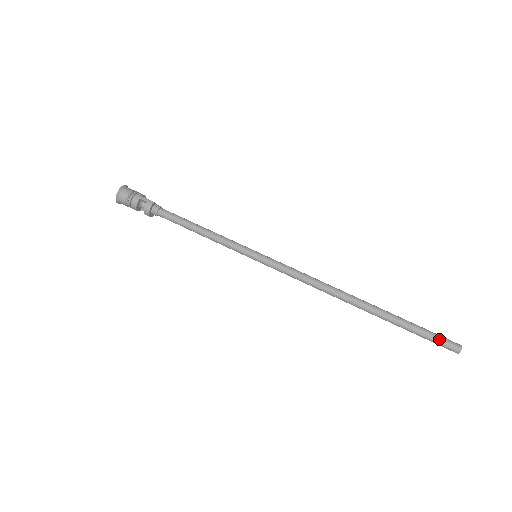
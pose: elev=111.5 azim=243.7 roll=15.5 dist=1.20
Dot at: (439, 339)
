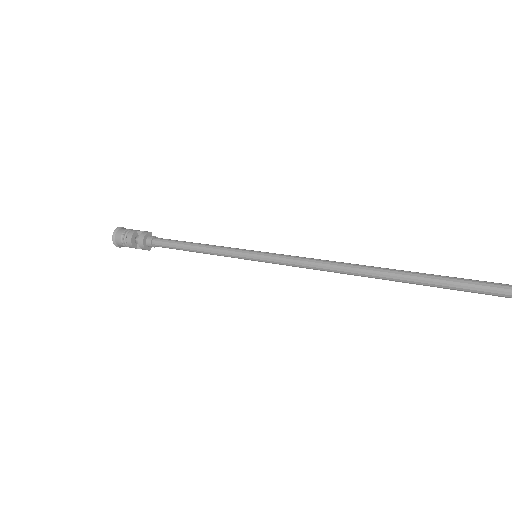
Dot at: (510, 285)
